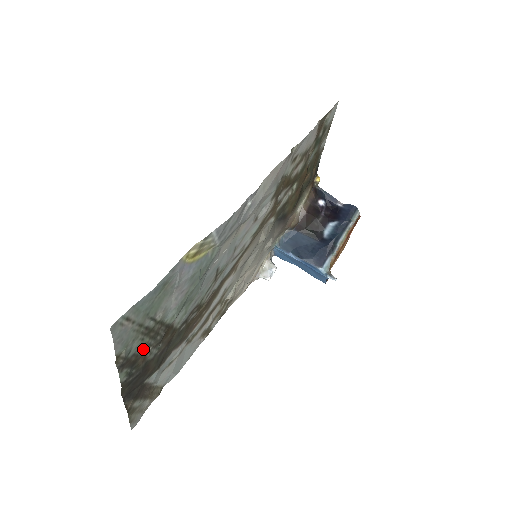
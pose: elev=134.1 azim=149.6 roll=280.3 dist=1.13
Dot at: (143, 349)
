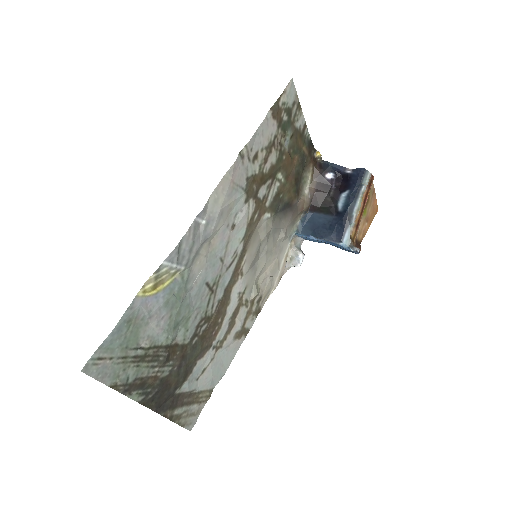
Dot at: (146, 372)
